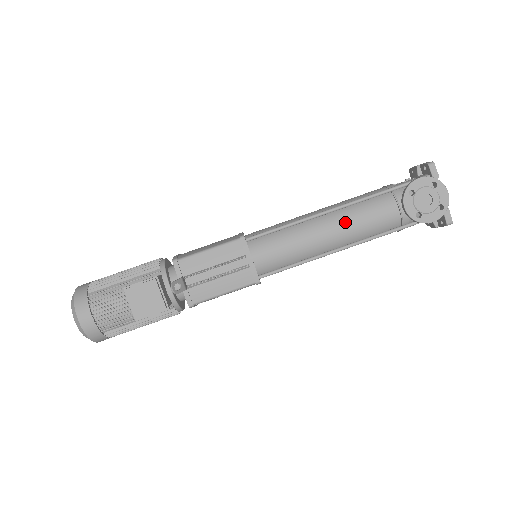
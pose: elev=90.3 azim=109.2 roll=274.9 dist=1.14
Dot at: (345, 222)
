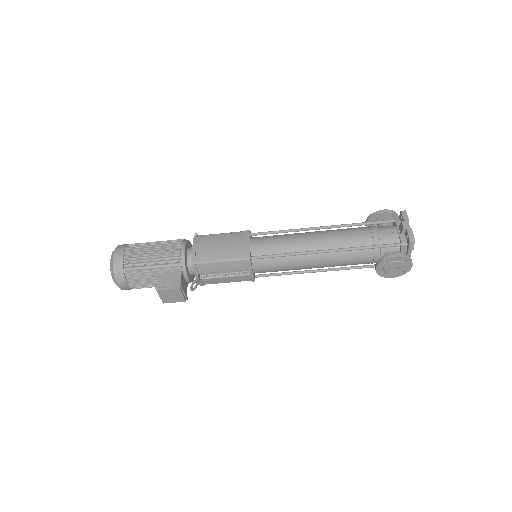
Dot at: (330, 261)
